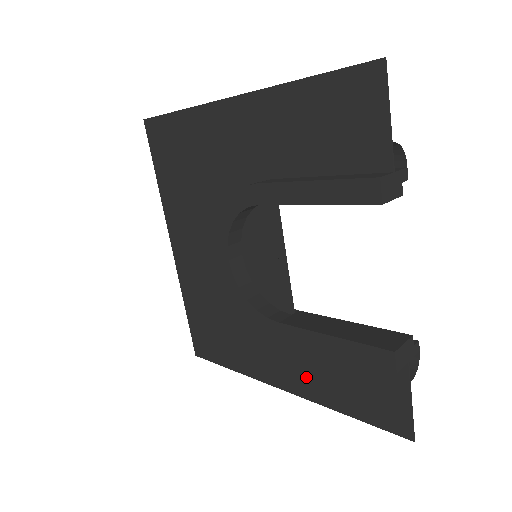
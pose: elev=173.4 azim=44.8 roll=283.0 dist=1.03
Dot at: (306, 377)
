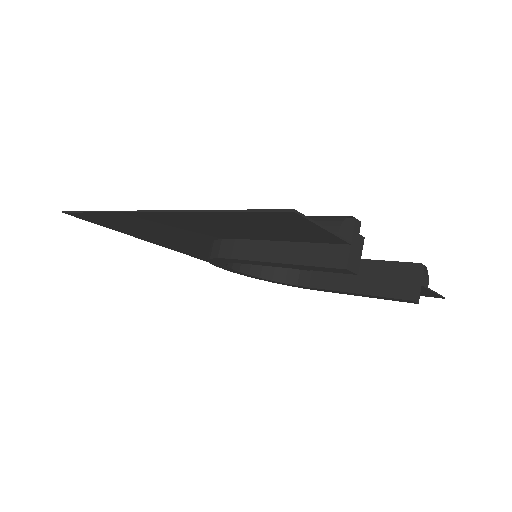
Dot at: occluded
